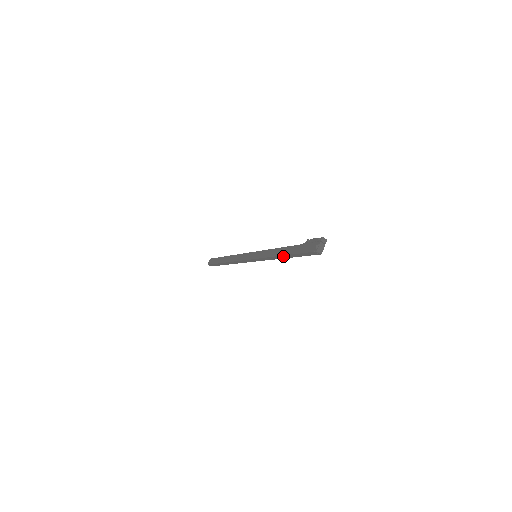
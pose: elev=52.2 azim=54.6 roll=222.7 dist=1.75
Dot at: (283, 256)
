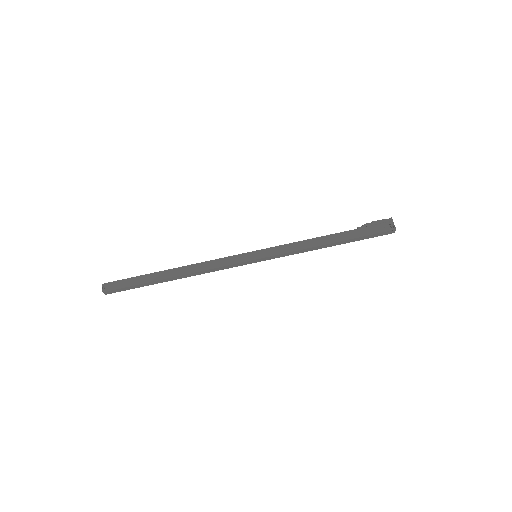
Dot at: (330, 244)
